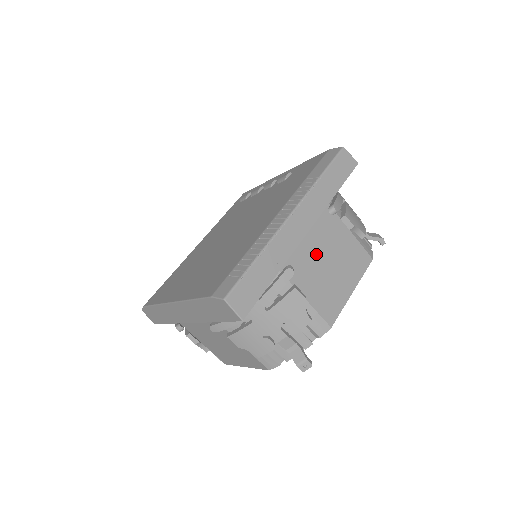
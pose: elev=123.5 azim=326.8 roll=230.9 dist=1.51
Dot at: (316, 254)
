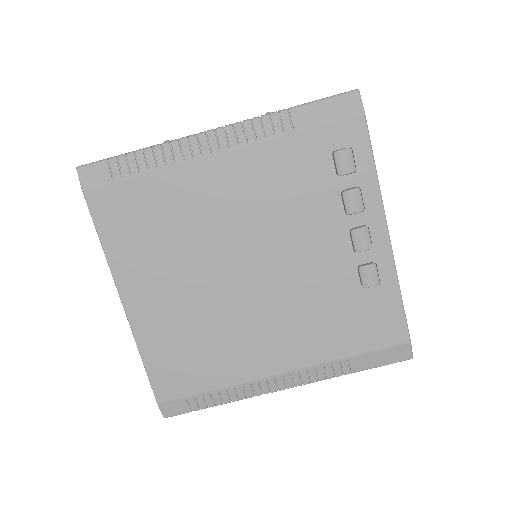
Dot at: occluded
